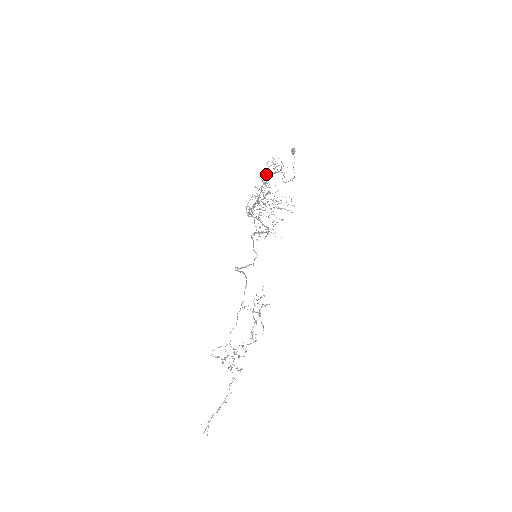
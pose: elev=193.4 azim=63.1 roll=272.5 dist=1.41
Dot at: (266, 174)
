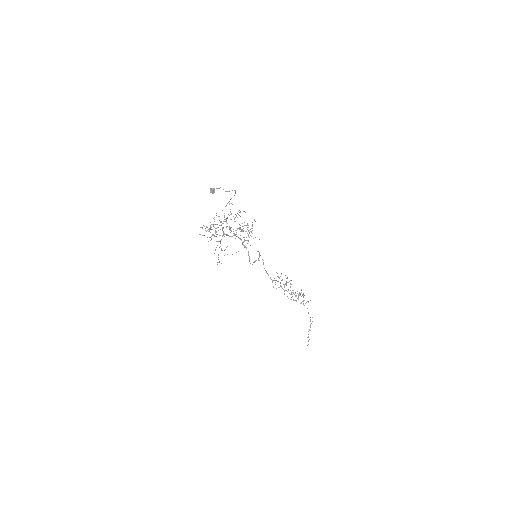
Dot at: occluded
